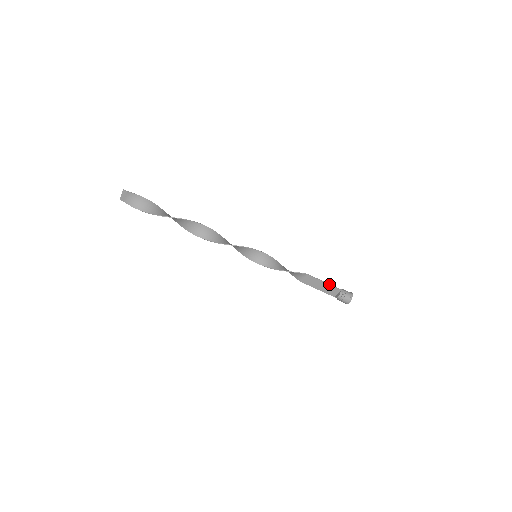
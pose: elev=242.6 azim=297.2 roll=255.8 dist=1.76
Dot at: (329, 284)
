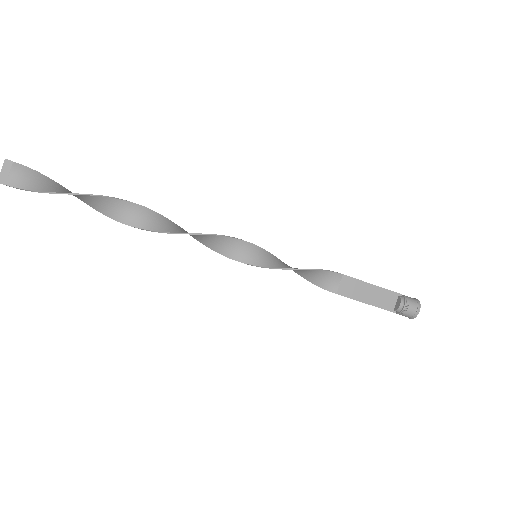
Dot at: occluded
